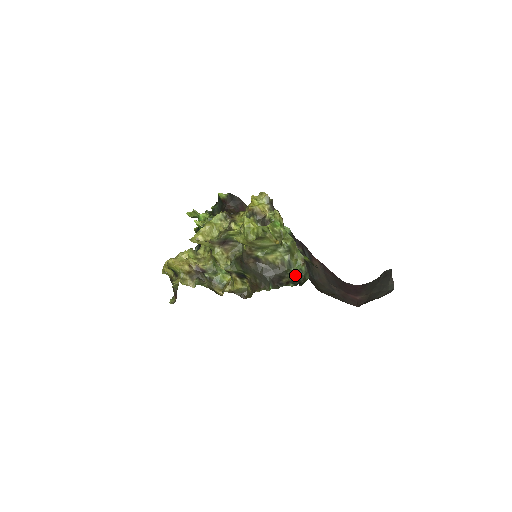
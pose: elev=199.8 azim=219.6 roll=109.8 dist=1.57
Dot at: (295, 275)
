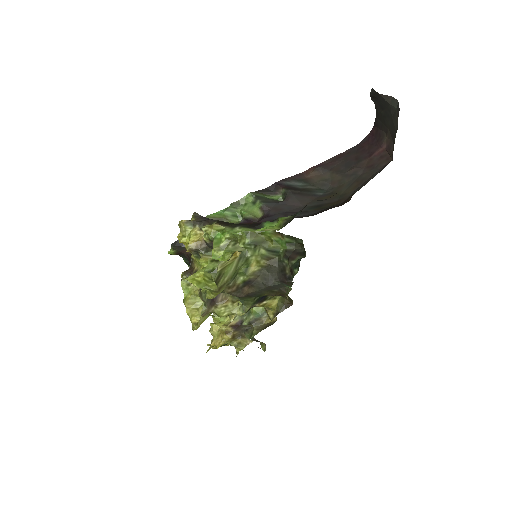
Dot at: (289, 254)
